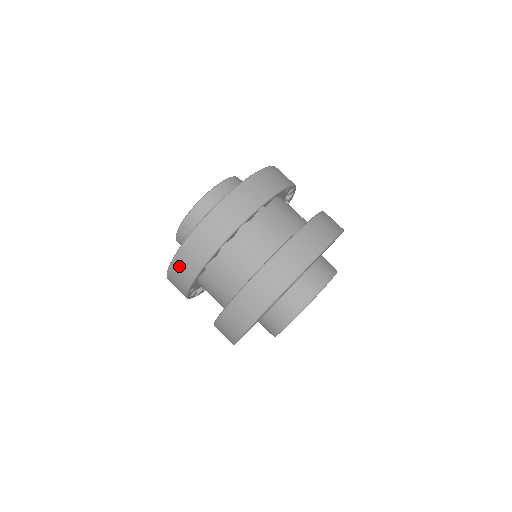
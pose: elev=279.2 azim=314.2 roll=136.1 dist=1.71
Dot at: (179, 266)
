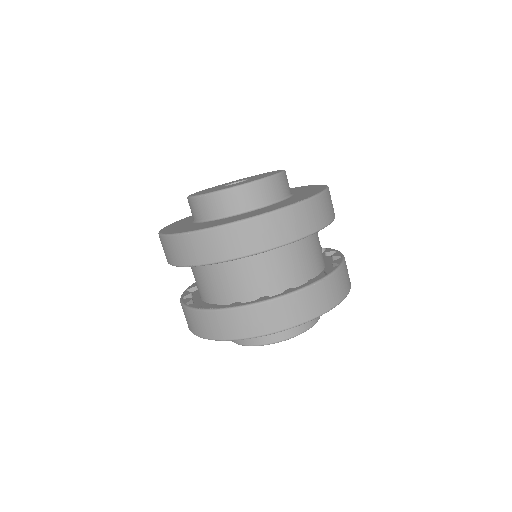
Dot at: occluded
